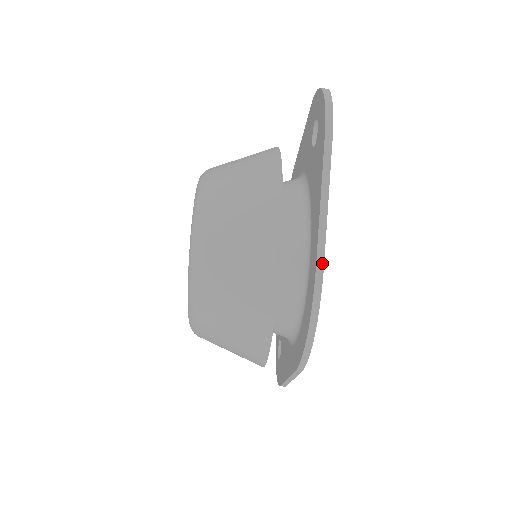
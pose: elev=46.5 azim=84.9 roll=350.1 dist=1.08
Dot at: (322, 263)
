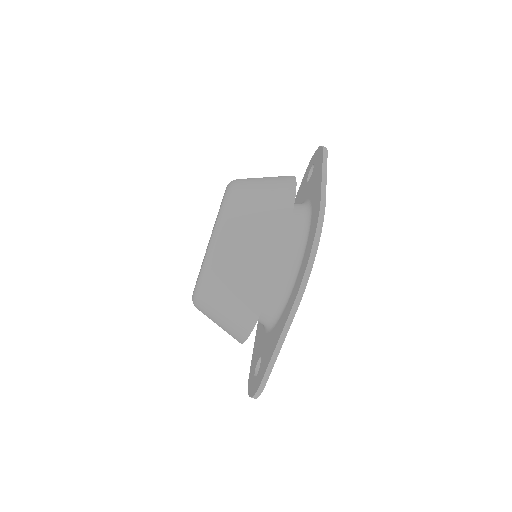
Dot at: (324, 200)
